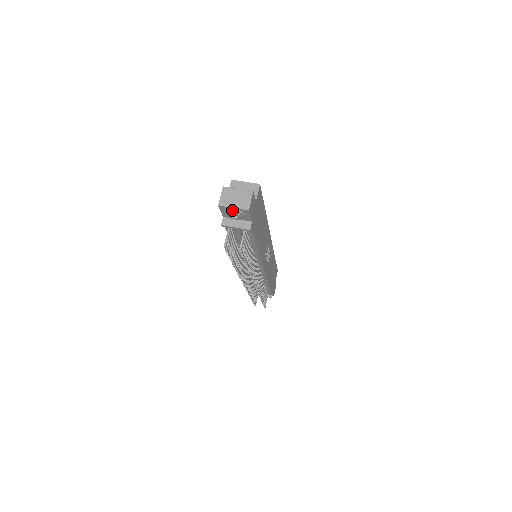
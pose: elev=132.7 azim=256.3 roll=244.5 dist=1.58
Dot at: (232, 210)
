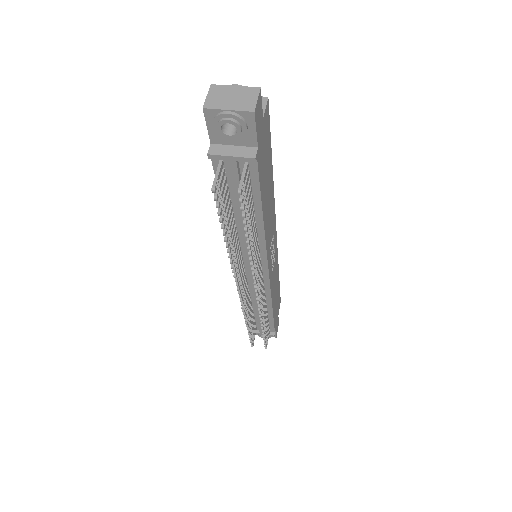
Dot at: (226, 113)
